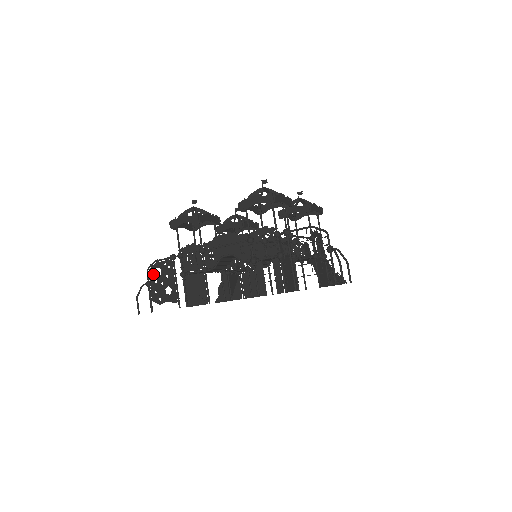
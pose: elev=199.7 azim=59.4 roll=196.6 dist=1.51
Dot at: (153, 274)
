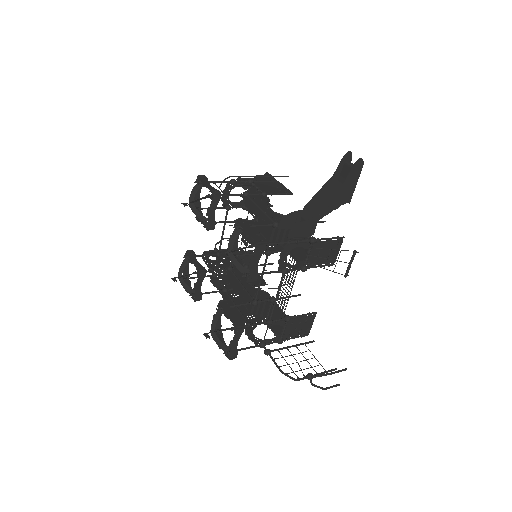
Dot at: occluded
